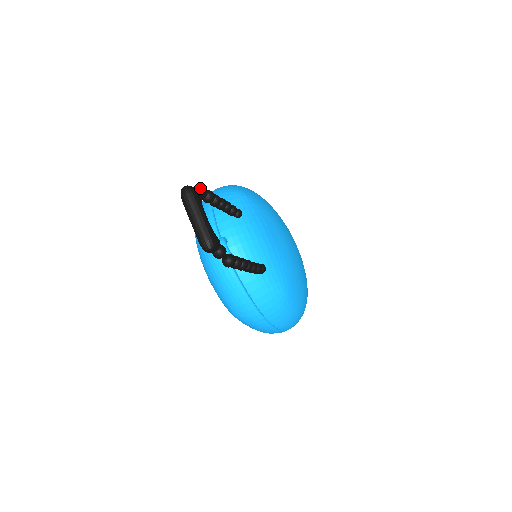
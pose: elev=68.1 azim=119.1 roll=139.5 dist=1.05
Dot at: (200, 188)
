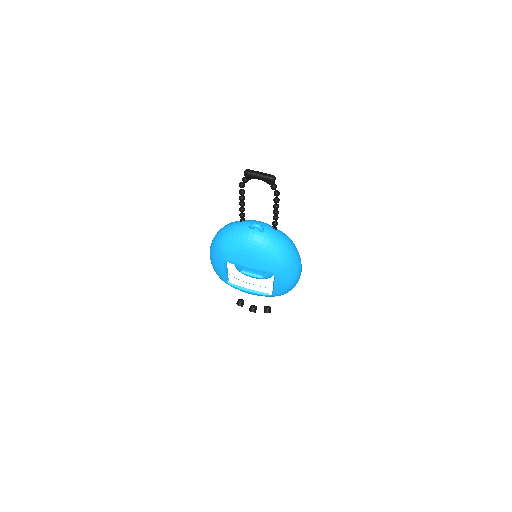
Dot at: (242, 182)
